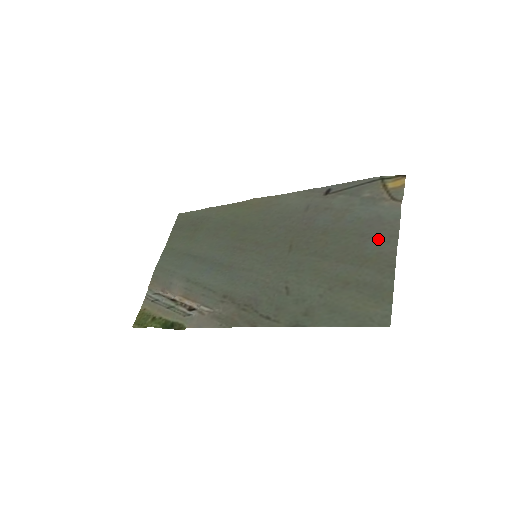
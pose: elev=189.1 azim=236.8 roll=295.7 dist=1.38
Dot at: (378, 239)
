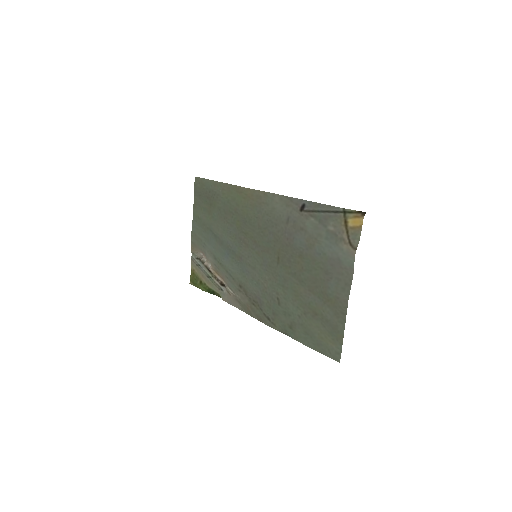
Dot at: (337, 283)
